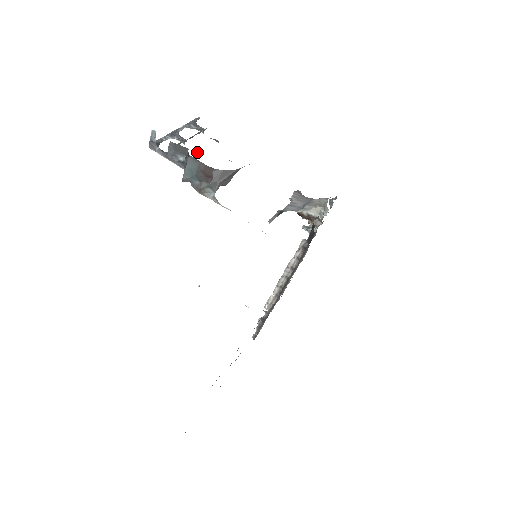
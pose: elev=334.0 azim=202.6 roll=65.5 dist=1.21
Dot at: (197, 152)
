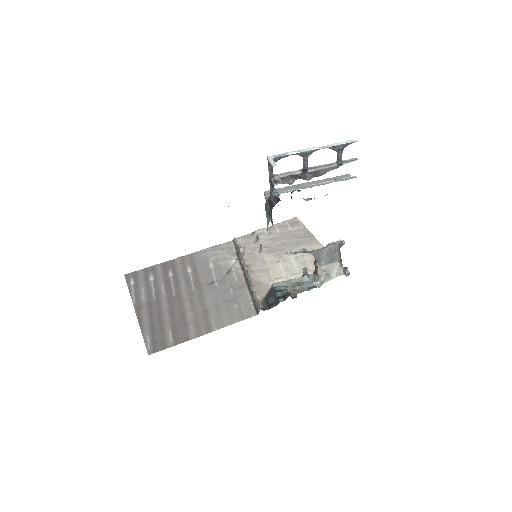
Dot at: occluded
